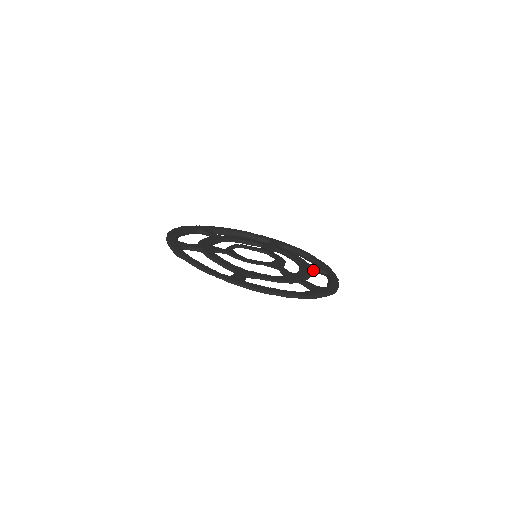
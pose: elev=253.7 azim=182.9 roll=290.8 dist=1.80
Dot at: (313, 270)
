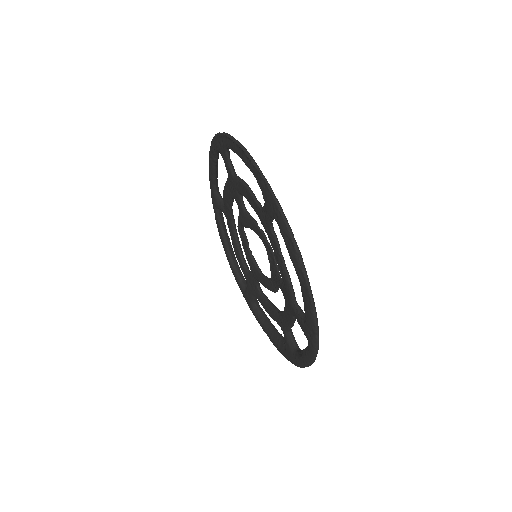
Dot at: (290, 331)
